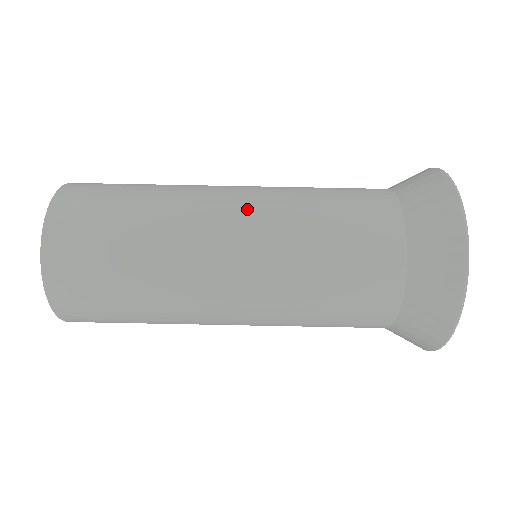
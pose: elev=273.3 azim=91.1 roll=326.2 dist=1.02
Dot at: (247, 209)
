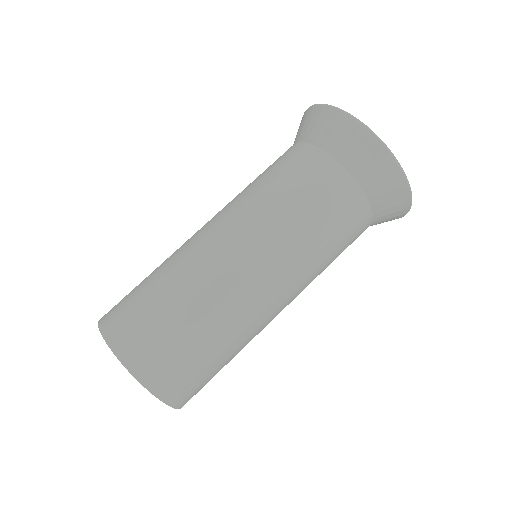
Dot at: occluded
